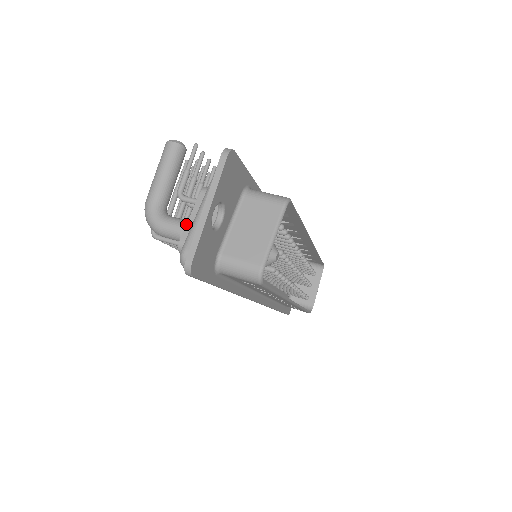
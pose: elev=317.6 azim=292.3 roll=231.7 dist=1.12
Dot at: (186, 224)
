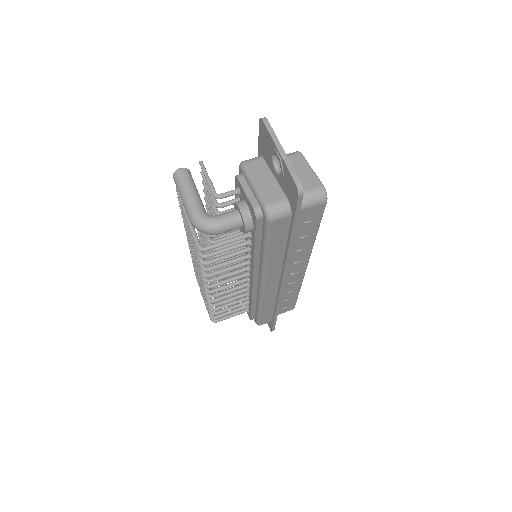
Dot at: (247, 198)
